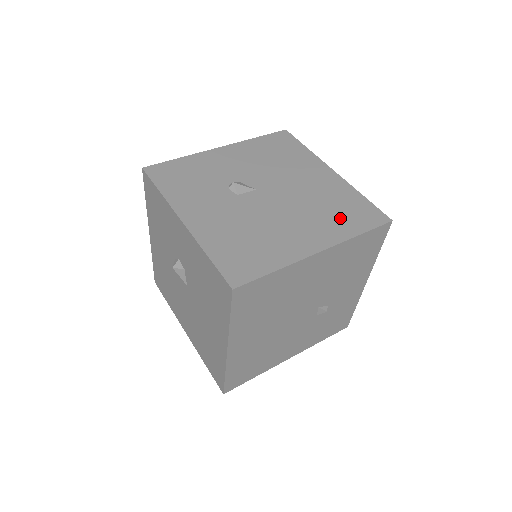
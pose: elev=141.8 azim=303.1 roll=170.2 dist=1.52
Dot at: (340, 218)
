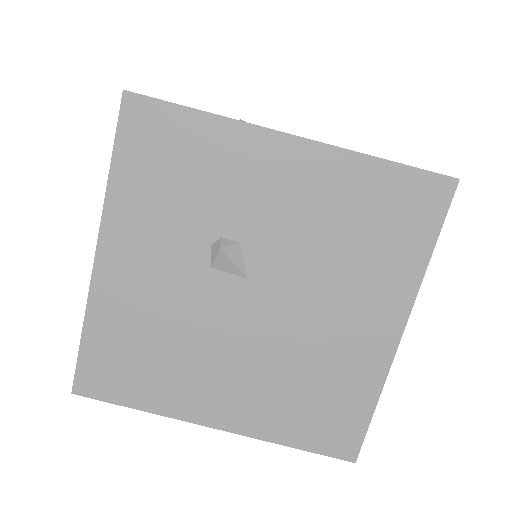
Dot at: (297, 410)
